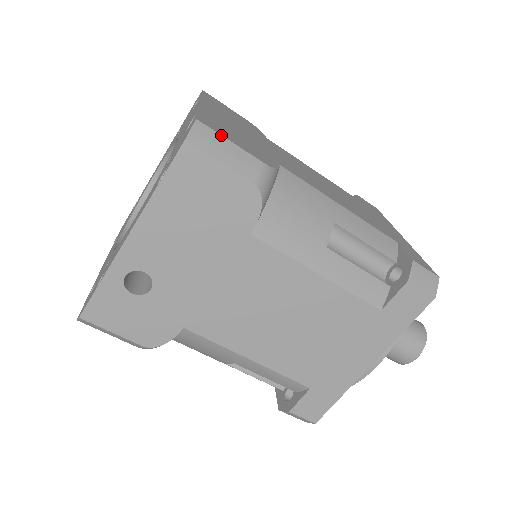
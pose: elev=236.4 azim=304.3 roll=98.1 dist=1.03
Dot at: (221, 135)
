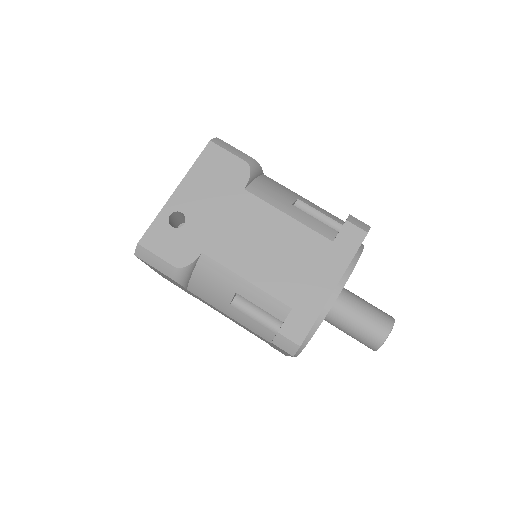
Dot at: (229, 144)
